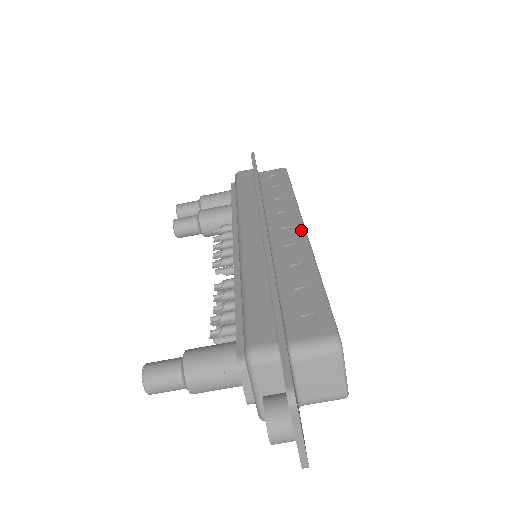
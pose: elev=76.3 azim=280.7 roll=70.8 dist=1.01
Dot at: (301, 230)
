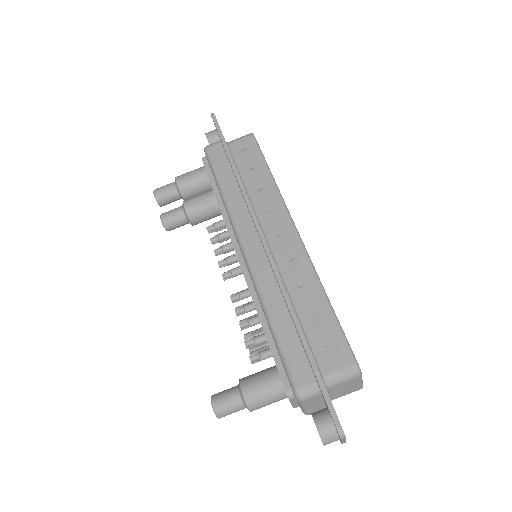
Dot at: (297, 238)
